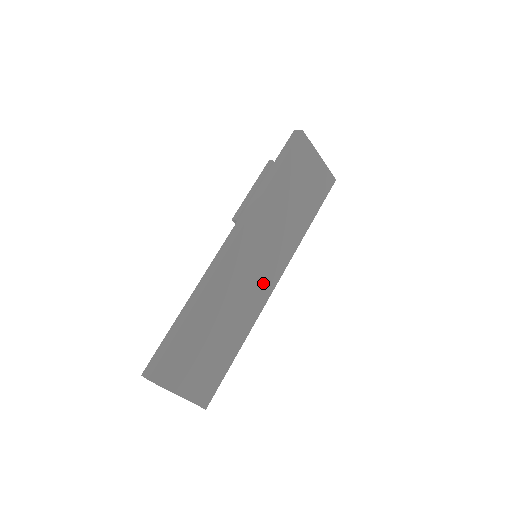
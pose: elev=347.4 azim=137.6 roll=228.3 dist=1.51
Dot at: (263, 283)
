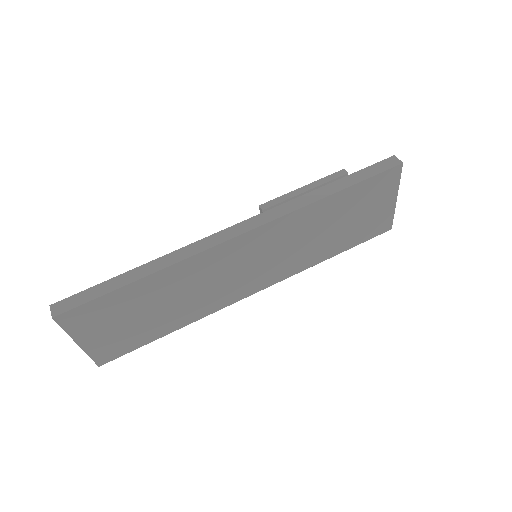
Dot at: (243, 286)
